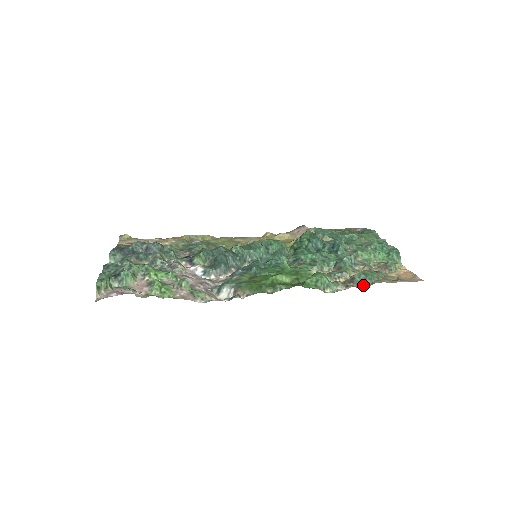
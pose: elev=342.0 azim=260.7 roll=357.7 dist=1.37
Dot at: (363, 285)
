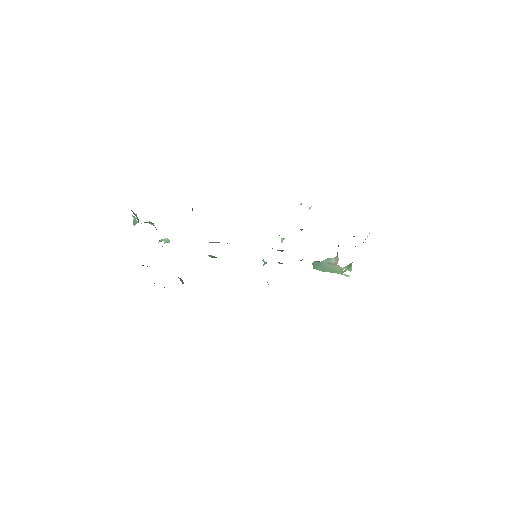
Dot at: occluded
